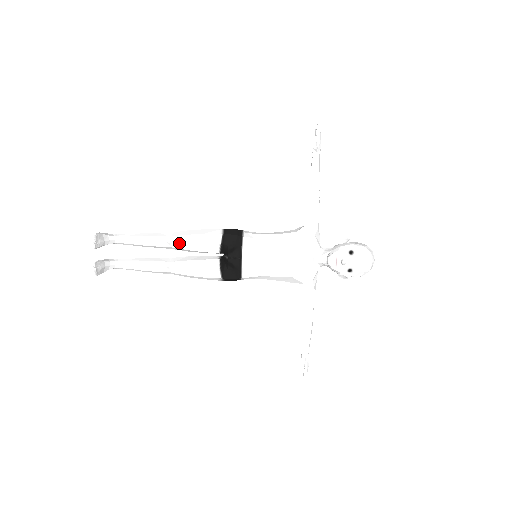
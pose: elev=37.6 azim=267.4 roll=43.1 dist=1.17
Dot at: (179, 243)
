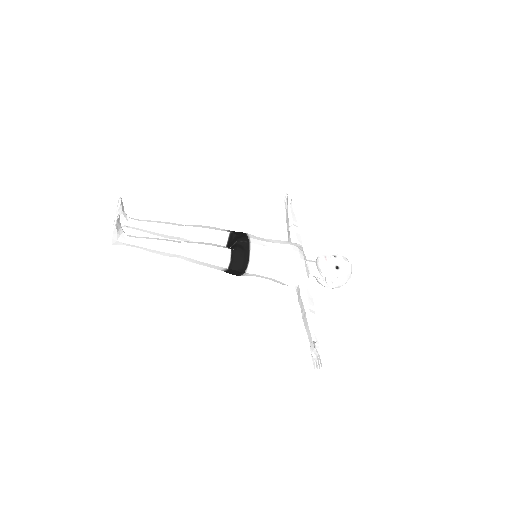
Dot at: (193, 226)
